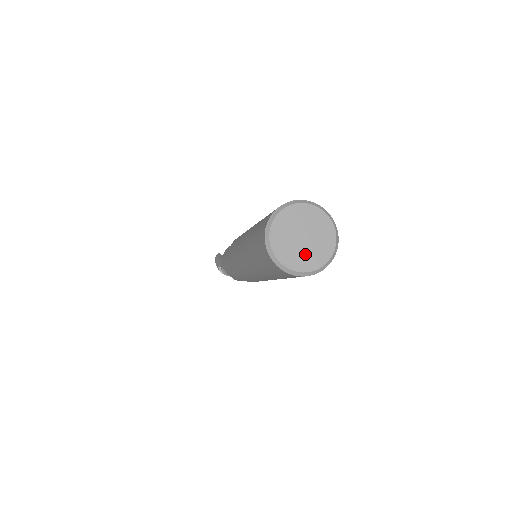
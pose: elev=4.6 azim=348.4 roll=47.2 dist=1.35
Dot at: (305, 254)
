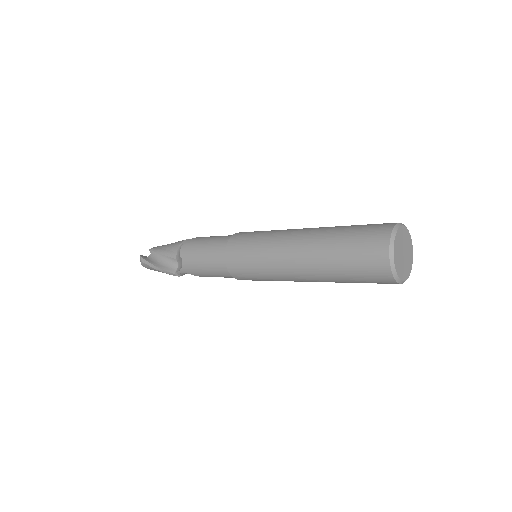
Dot at: (407, 263)
